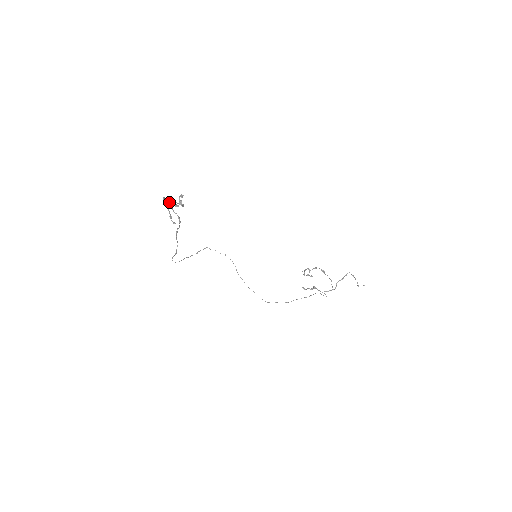
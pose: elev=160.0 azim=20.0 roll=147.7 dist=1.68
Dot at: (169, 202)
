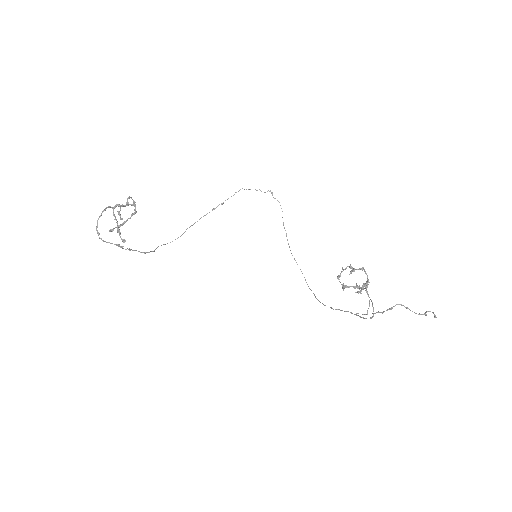
Dot at: (119, 206)
